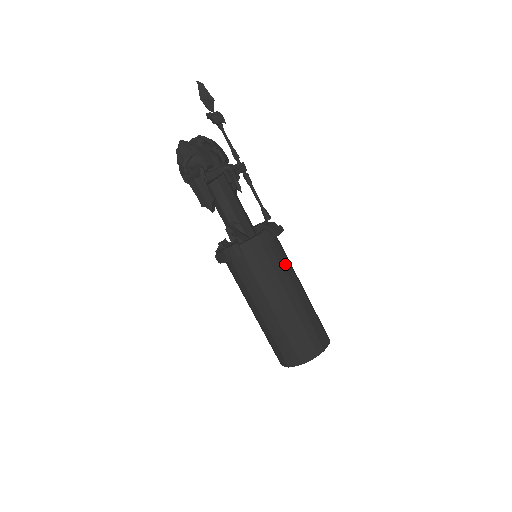
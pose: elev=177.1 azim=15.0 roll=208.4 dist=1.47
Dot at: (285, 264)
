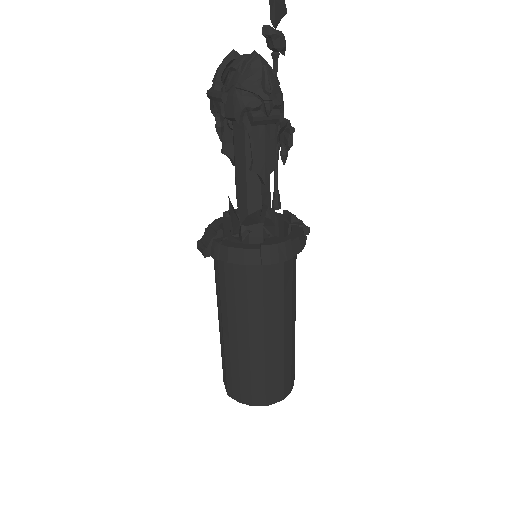
Dot at: occluded
